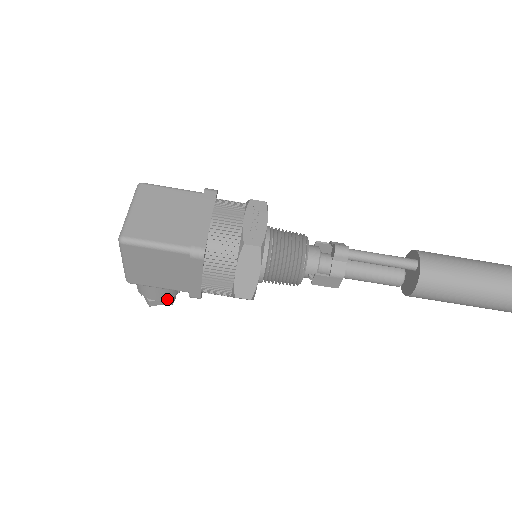
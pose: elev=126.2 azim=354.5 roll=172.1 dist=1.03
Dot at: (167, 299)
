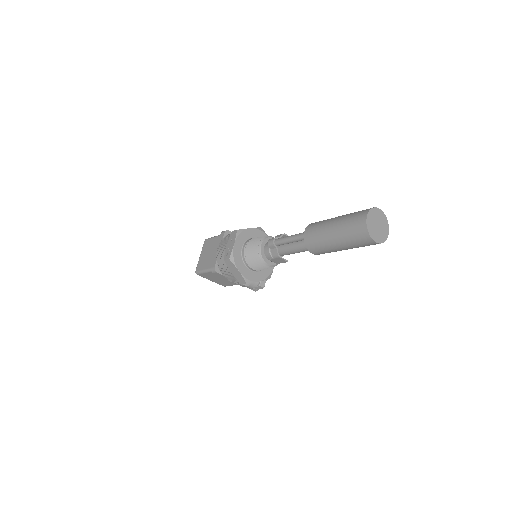
Dot at: (257, 286)
